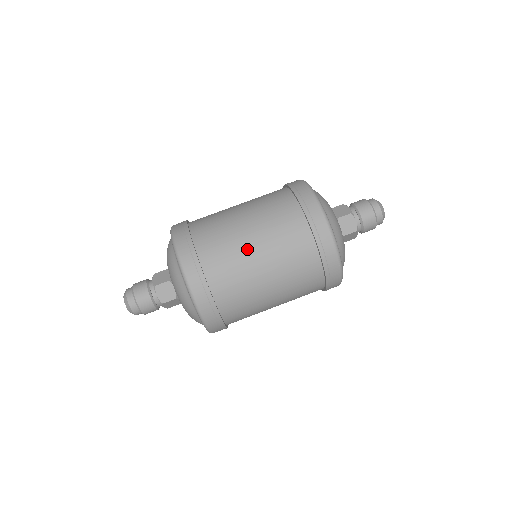
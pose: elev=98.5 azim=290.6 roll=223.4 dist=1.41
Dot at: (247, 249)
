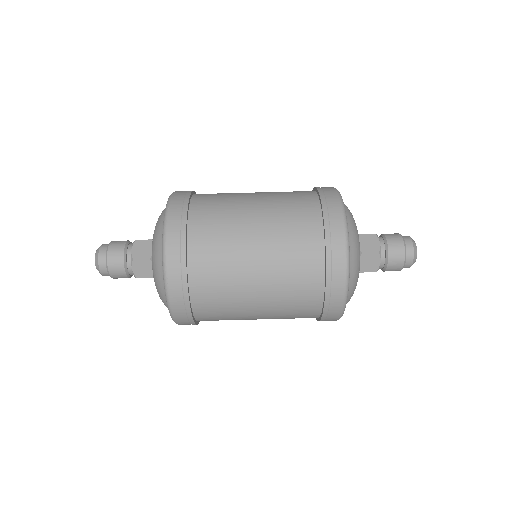
Dot at: (245, 272)
